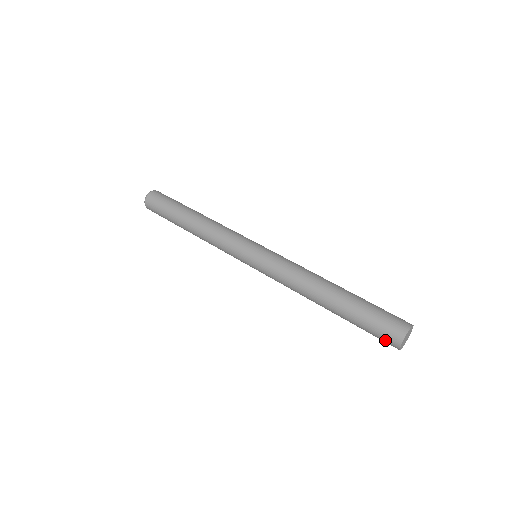
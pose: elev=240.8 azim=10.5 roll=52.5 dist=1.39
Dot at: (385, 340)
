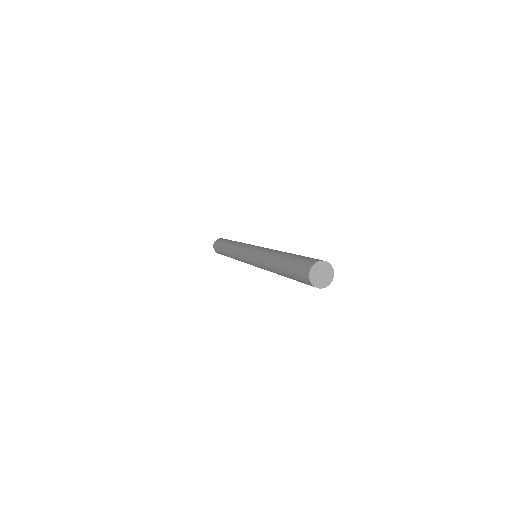
Dot at: (302, 270)
